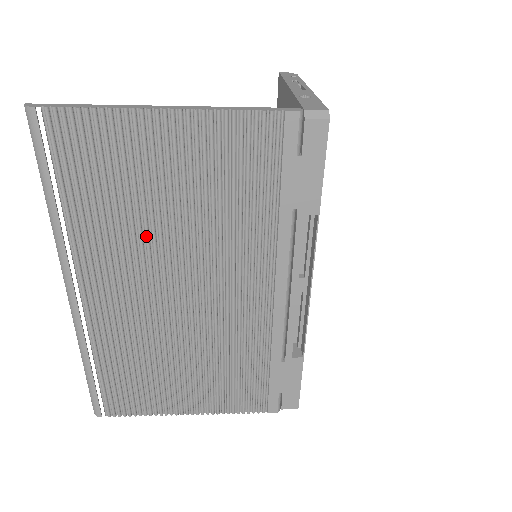
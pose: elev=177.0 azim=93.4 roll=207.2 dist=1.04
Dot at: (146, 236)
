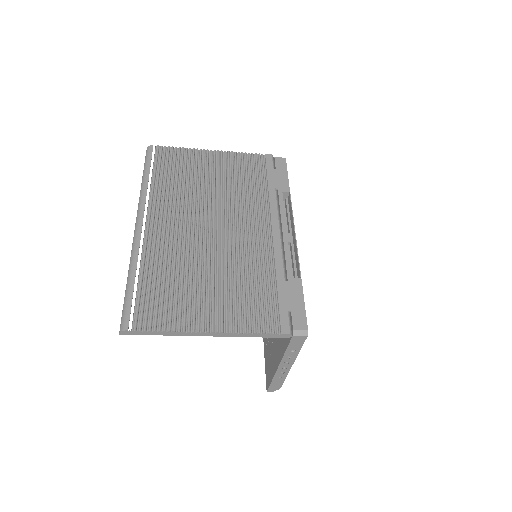
Dot at: (195, 195)
